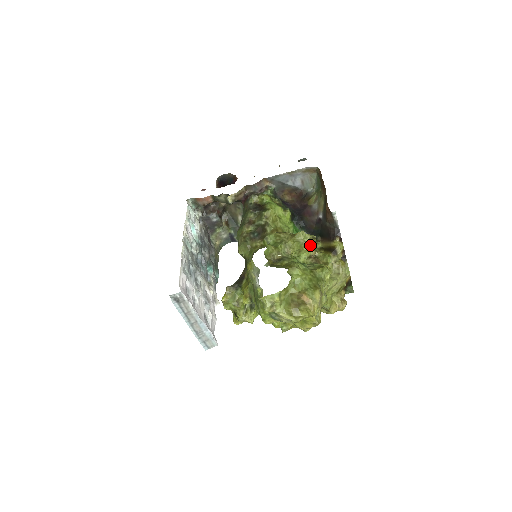
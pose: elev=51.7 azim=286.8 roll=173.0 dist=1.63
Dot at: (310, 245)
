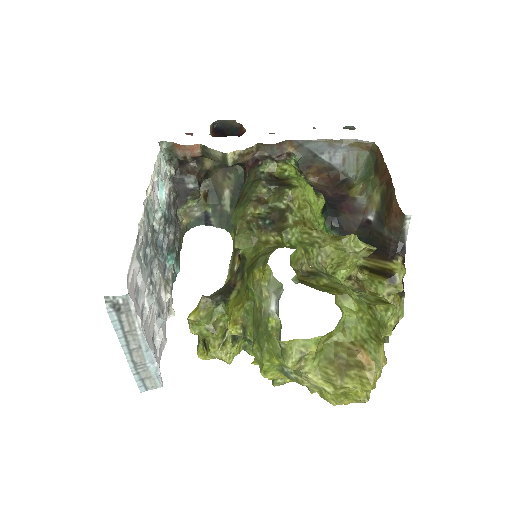
Dot at: (357, 259)
